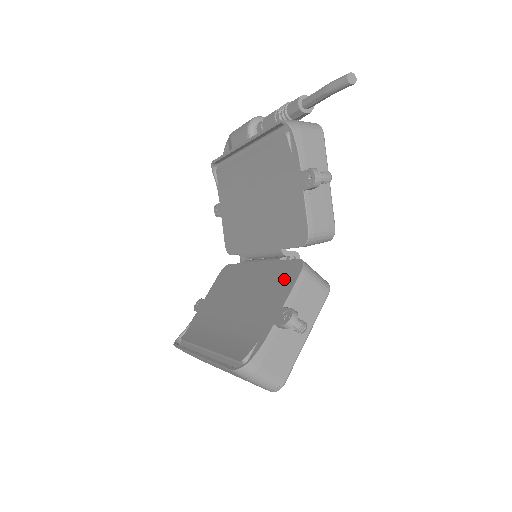
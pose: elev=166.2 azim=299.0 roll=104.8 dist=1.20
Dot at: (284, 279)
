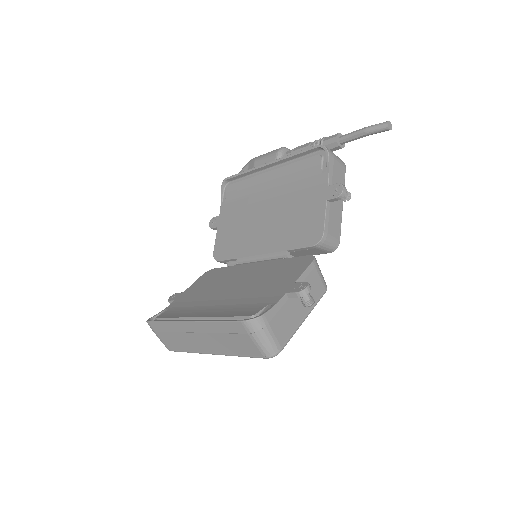
Dot at: (293, 267)
